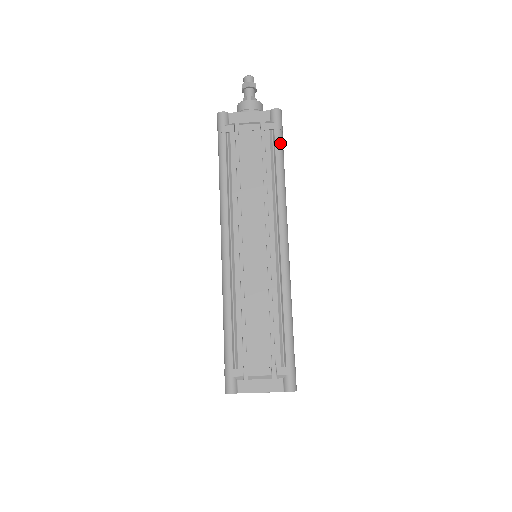
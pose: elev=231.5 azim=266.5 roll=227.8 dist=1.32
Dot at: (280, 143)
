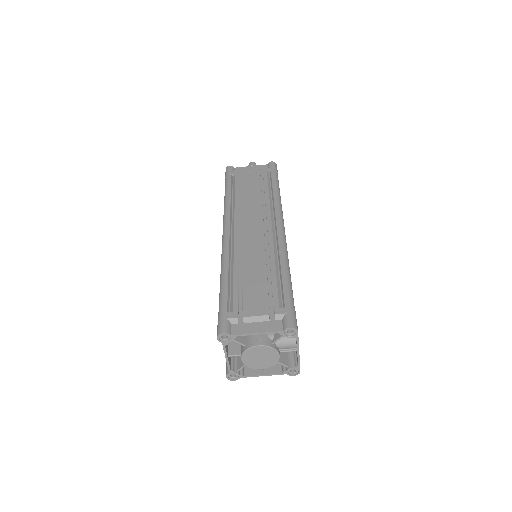
Dot at: (276, 177)
